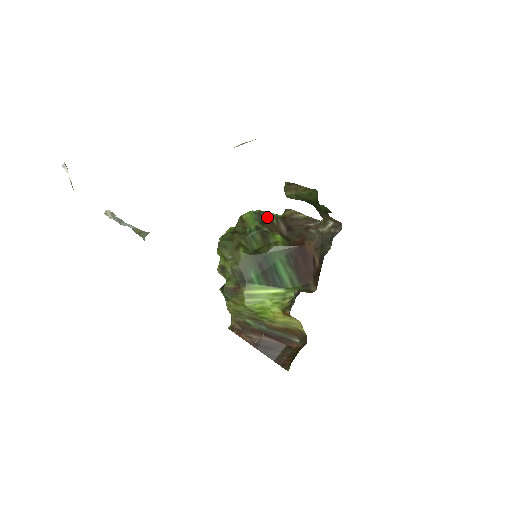
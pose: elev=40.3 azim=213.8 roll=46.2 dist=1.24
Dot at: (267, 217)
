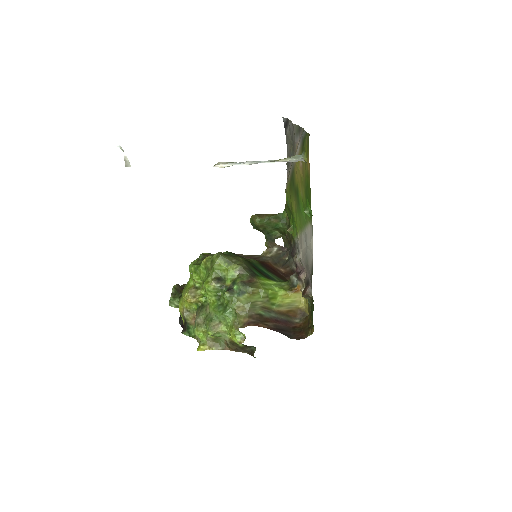
Dot at: occluded
